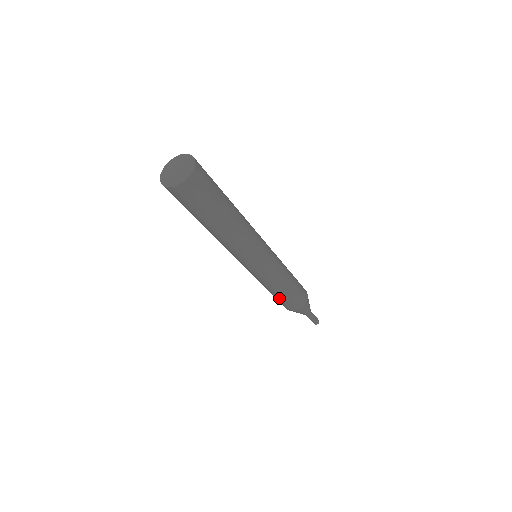
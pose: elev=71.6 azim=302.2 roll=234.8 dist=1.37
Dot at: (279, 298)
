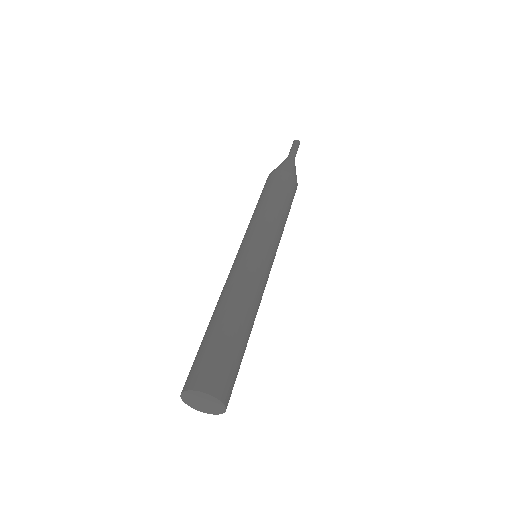
Dot at: occluded
